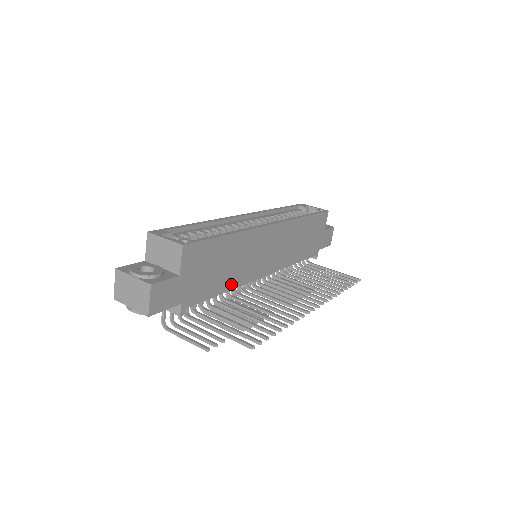
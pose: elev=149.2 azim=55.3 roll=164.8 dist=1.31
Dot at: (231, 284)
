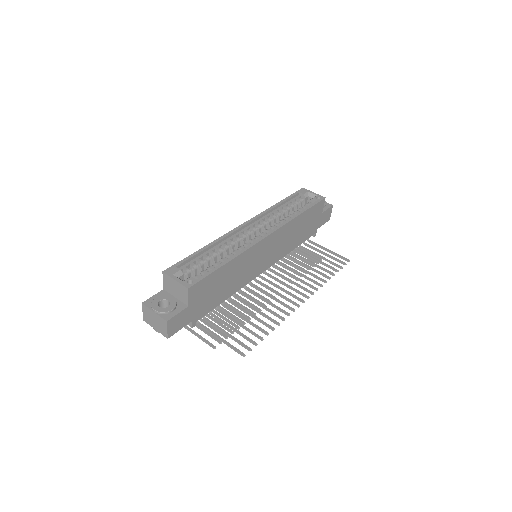
Dot at: (233, 291)
